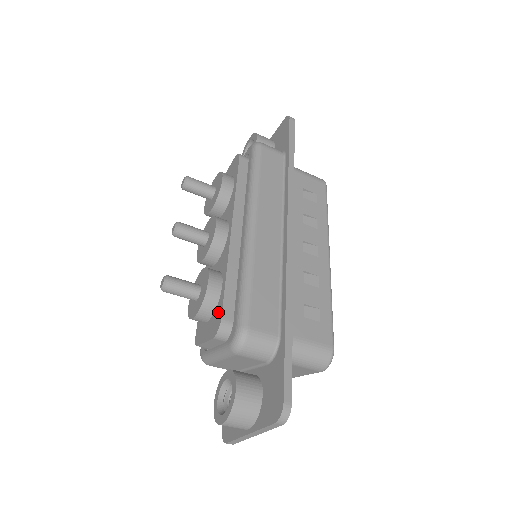
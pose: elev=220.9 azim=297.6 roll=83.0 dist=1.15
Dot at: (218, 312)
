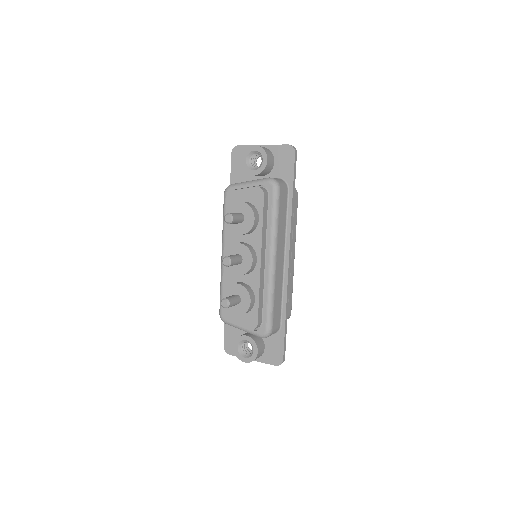
Dot at: (253, 317)
